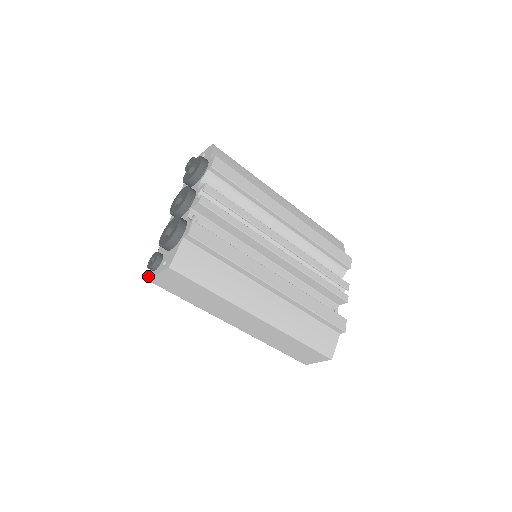
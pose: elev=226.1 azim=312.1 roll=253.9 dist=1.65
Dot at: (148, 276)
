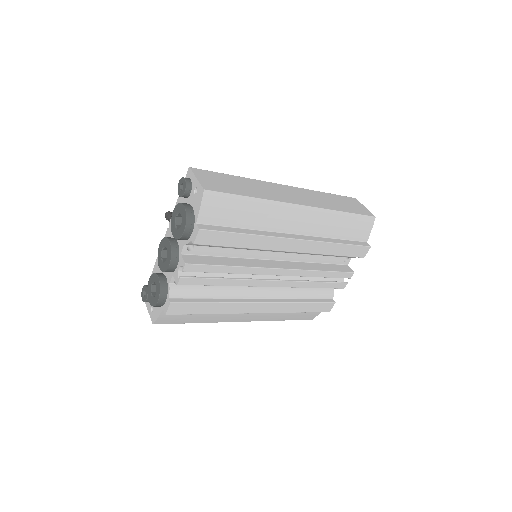
Dot at: occluded
